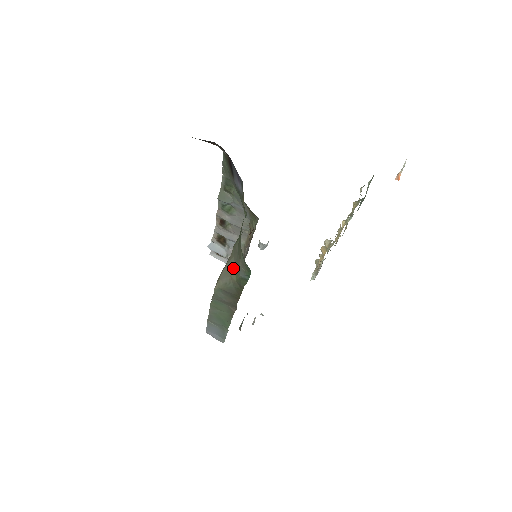
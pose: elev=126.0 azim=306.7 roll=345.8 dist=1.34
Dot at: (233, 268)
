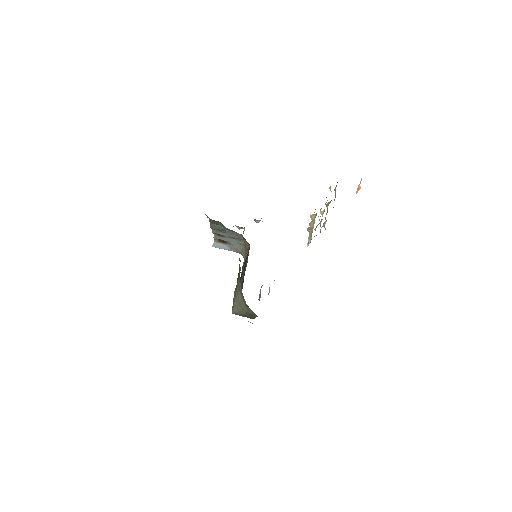
Dot at: (242, 303)
